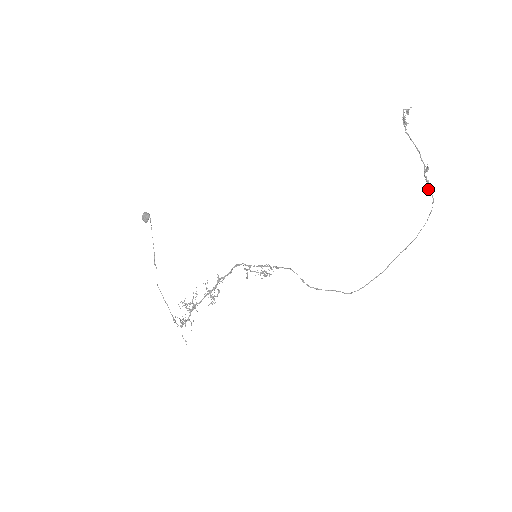
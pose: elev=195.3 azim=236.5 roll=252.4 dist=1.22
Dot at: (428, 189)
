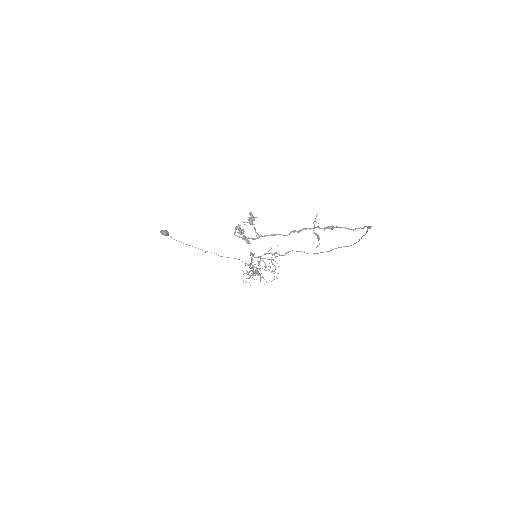
Dot at: occluded
